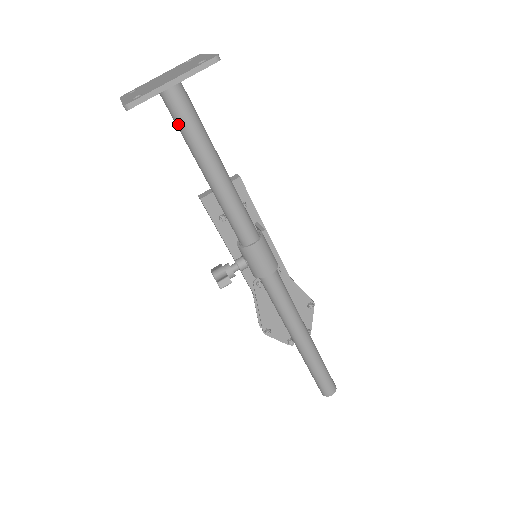
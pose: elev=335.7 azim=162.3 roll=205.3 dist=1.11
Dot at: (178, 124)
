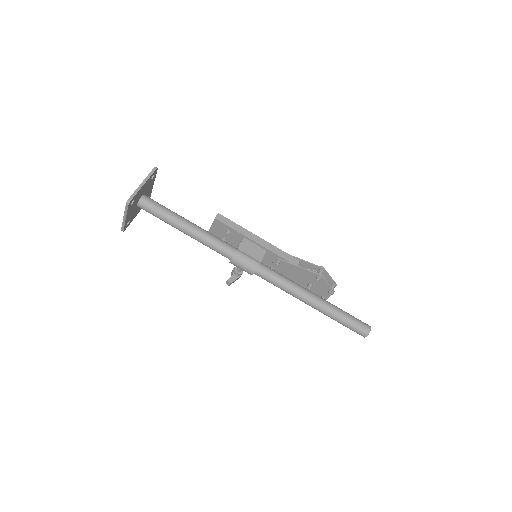
Dot at: occluded
